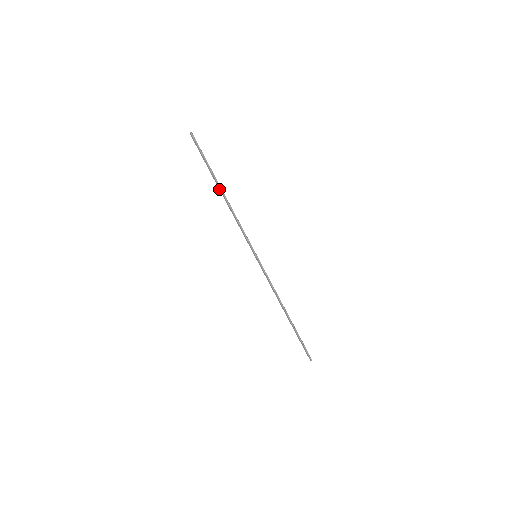
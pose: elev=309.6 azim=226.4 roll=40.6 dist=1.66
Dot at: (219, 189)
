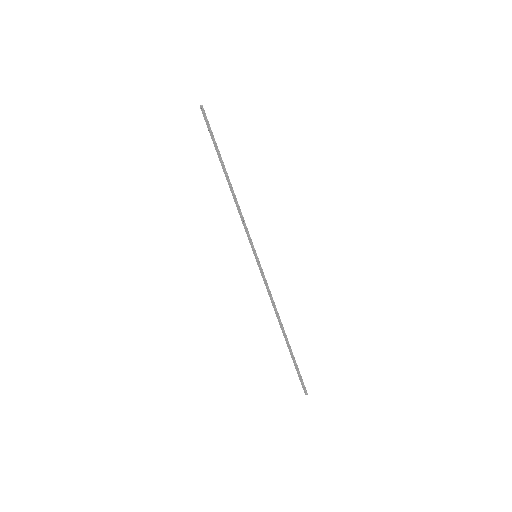
Dot at: (224, 172)
